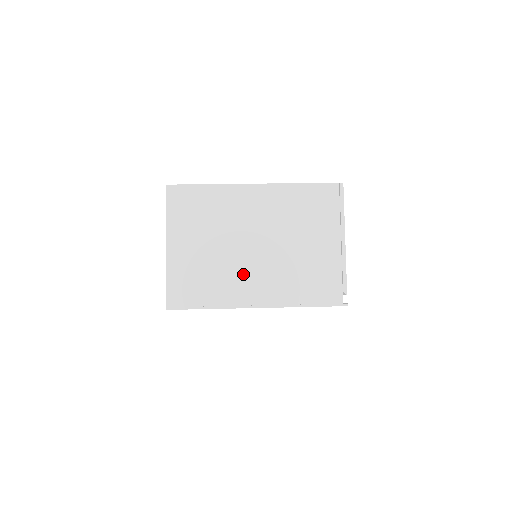
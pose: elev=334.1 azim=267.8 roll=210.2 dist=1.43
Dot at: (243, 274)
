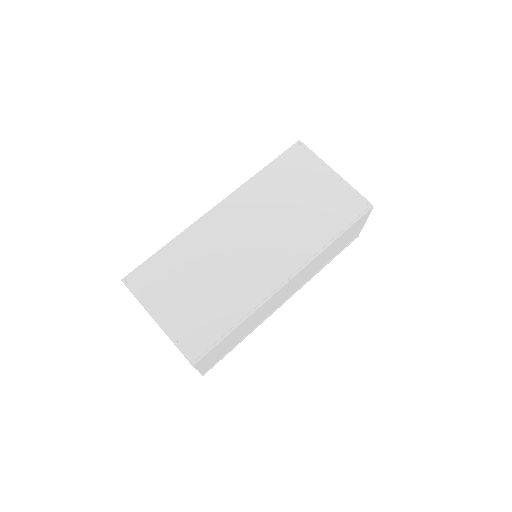
Dot at: occluded
